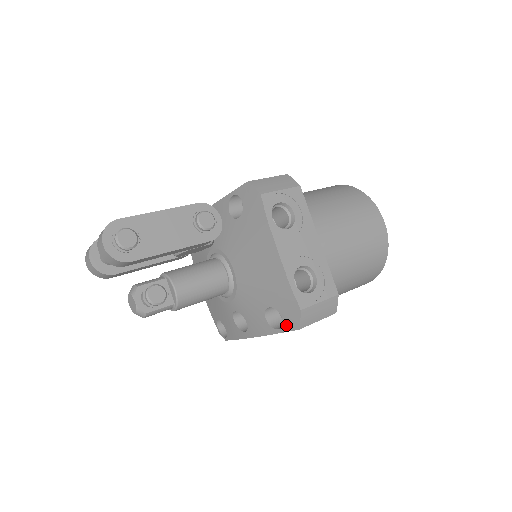
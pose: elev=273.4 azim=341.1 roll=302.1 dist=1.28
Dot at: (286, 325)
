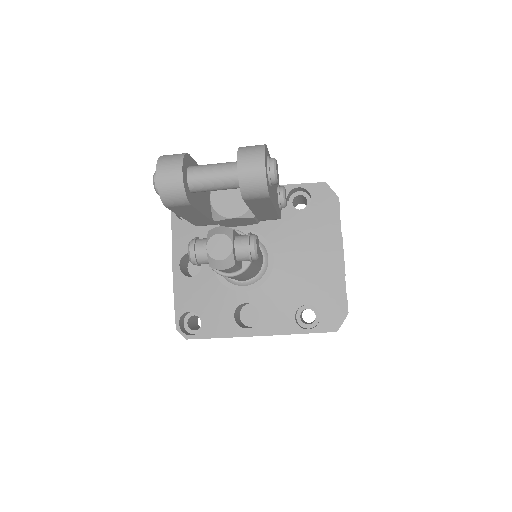
Dot at: (322, 326)
